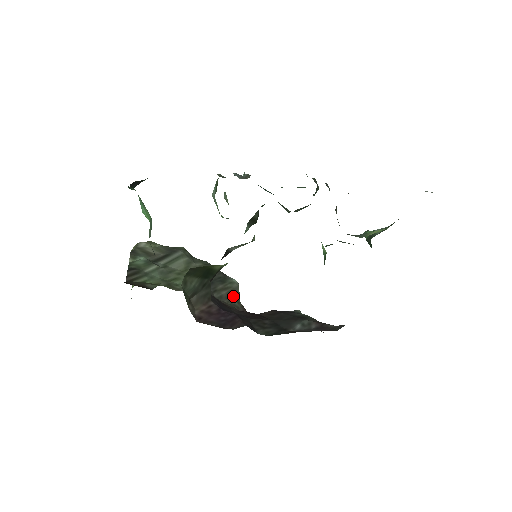
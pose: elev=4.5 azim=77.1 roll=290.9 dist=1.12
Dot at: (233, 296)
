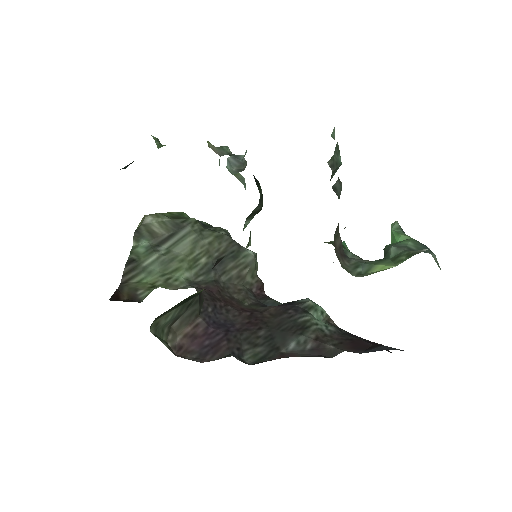
Dot at: (246, 273)
